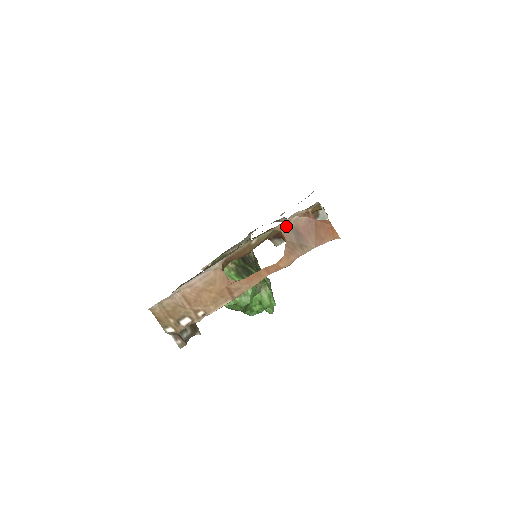
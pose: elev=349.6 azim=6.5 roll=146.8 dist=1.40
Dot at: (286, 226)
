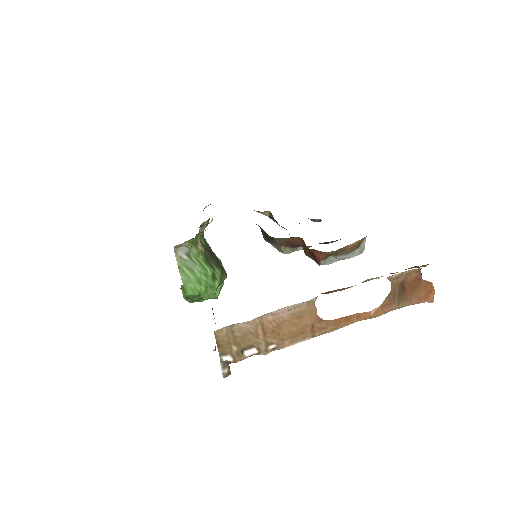
Dot at: (397, 277)
